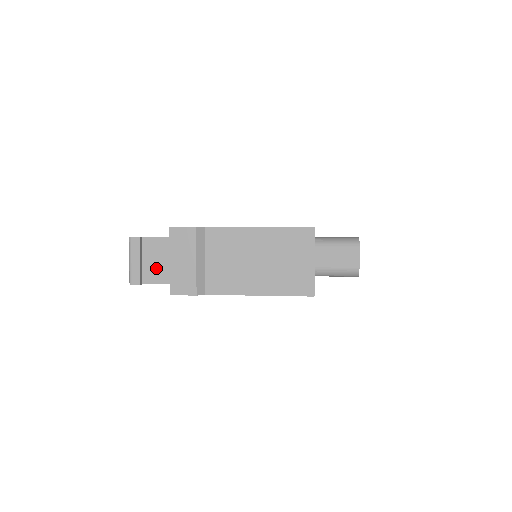
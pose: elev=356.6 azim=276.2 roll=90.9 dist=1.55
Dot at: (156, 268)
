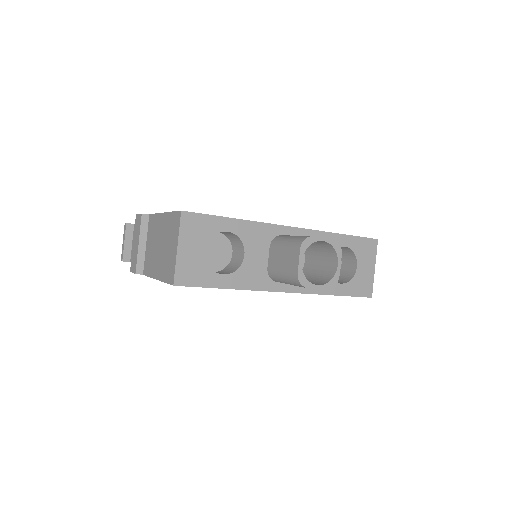
Dot at: occluded
